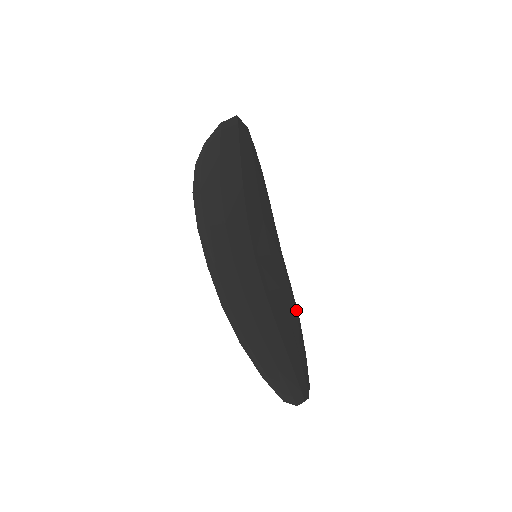
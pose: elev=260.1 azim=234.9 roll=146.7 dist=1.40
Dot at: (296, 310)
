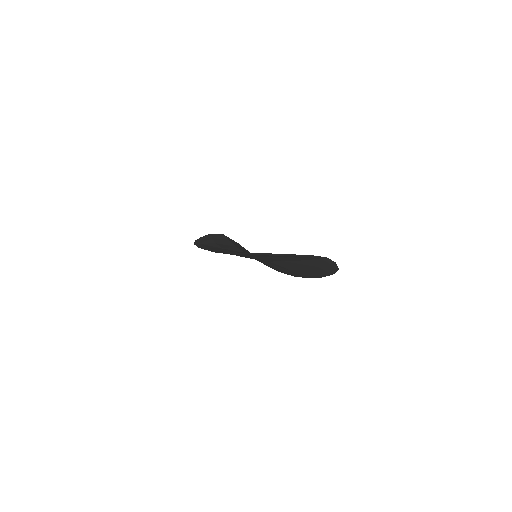
Dot at: (316, 276)
